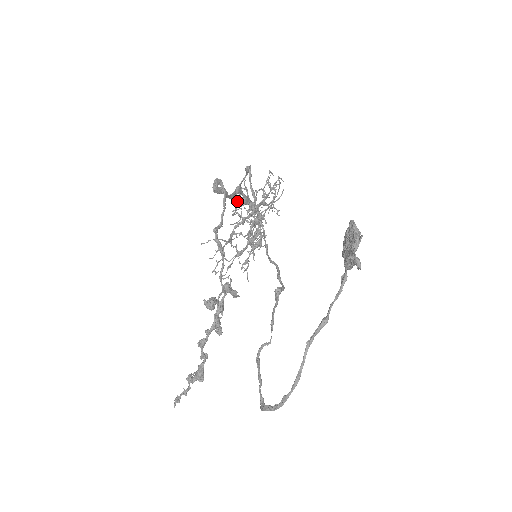
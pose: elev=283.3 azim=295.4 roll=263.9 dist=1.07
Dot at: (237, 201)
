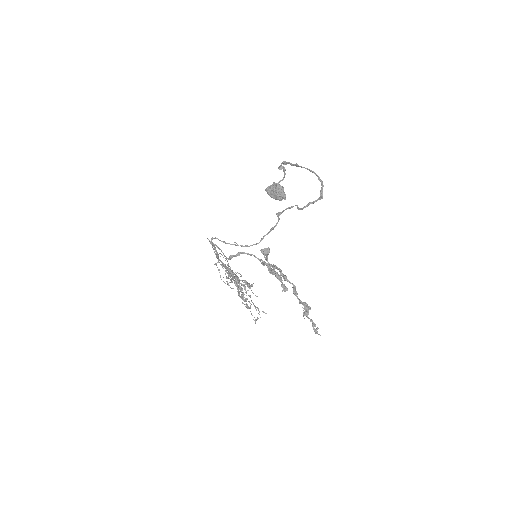
Dot at: (220, 275)
